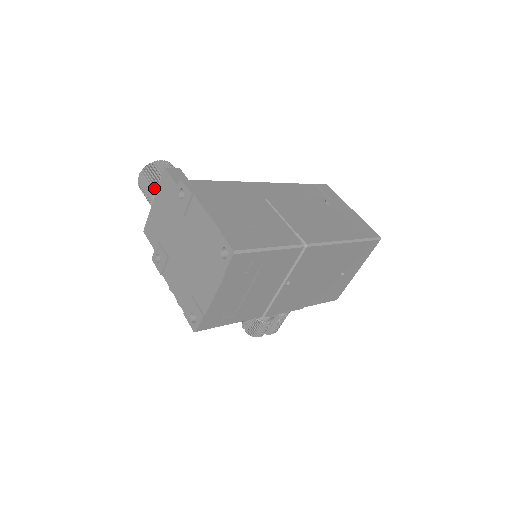
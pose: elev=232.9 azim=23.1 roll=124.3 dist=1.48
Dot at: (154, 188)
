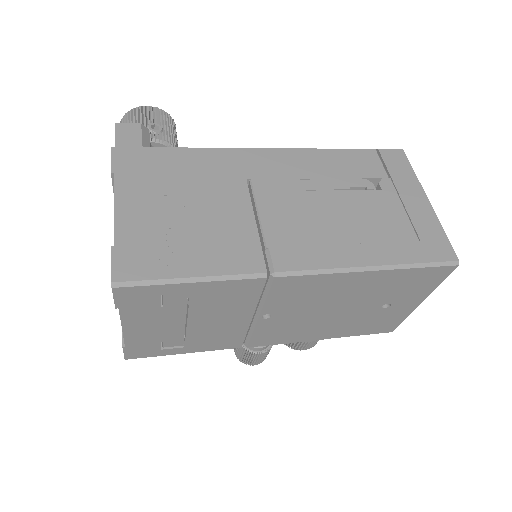
Dot at: occluded
